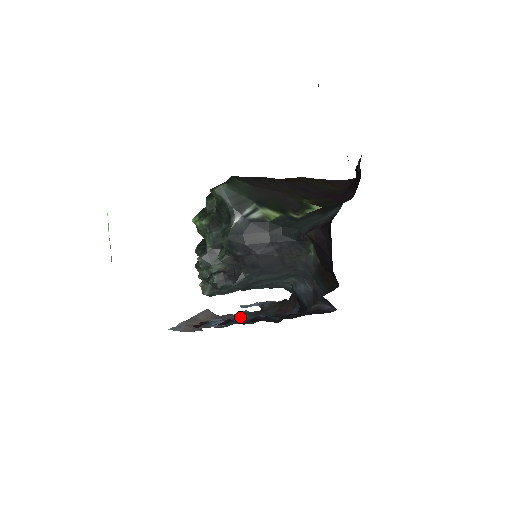
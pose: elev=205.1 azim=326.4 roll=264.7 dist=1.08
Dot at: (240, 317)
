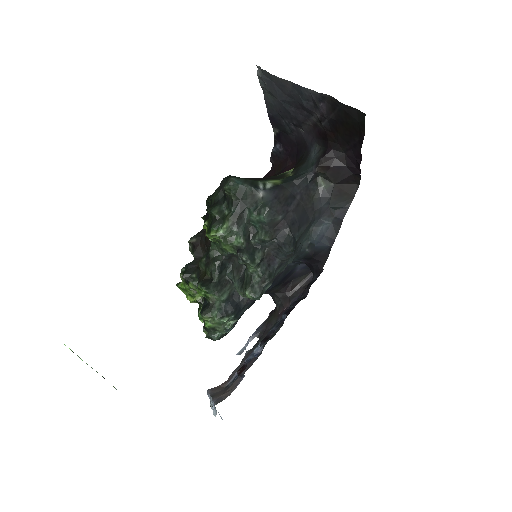
Dot at: occluded
